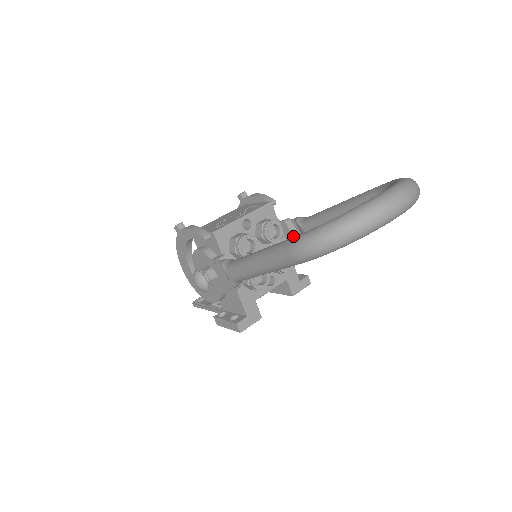
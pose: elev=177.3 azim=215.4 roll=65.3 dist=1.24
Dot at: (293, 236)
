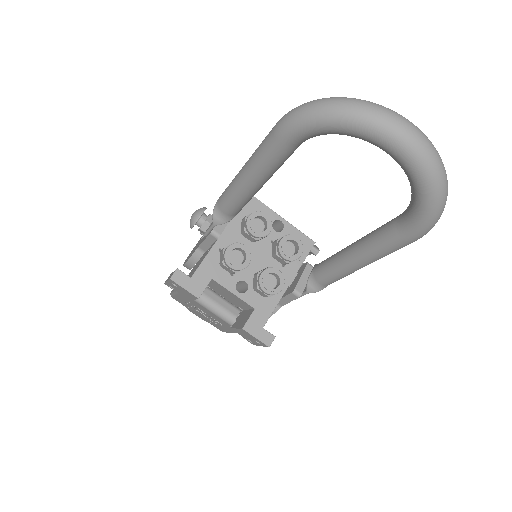
Dot at: (301, 277)
